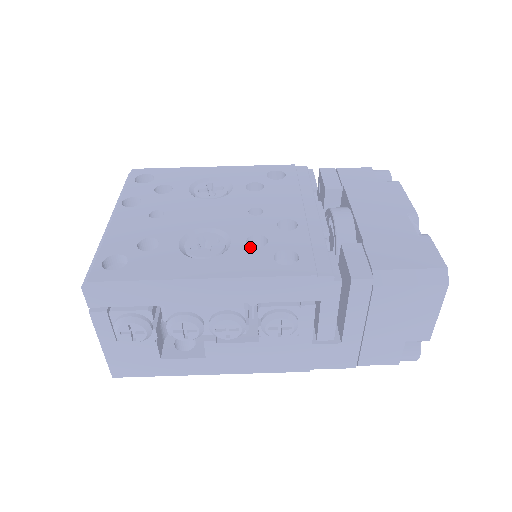
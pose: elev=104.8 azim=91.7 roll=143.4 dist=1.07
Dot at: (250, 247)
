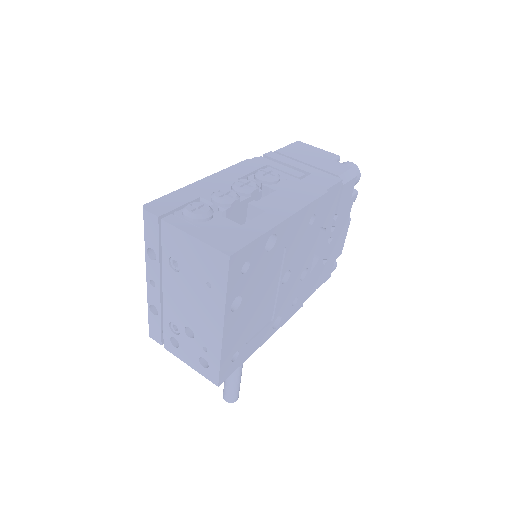
Dot at: occluded
